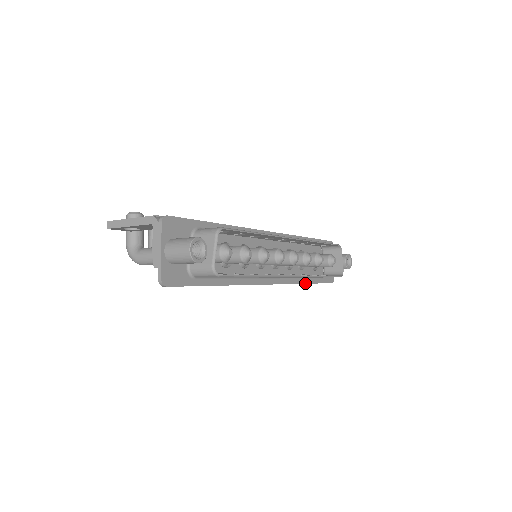
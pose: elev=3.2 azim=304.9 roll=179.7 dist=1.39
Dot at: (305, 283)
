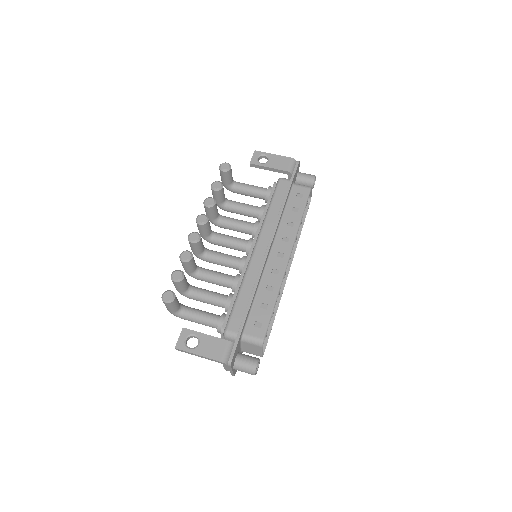
Dot at: occluded
